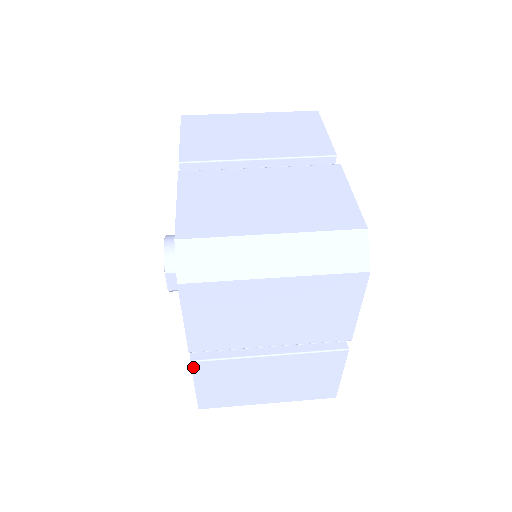
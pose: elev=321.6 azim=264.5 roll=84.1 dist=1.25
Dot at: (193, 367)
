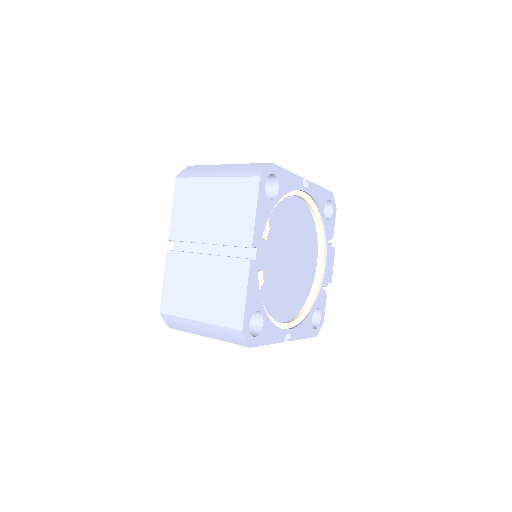
Dot at: (167, 256)
